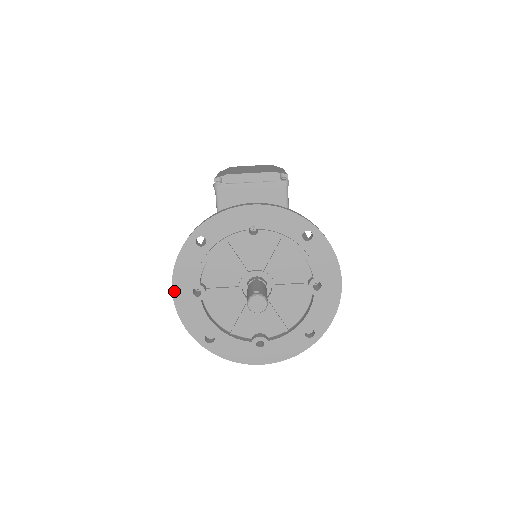
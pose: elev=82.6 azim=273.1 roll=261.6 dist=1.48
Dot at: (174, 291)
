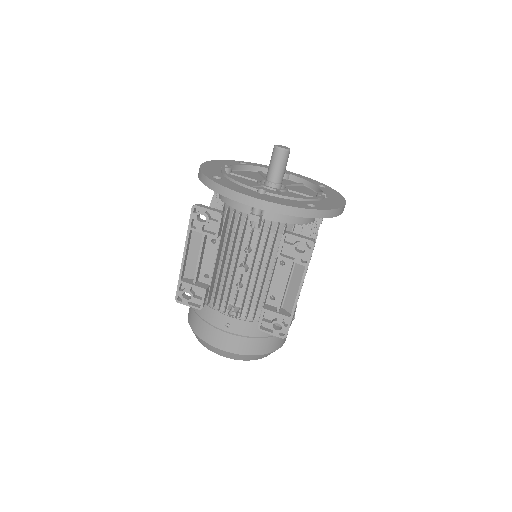
Dot at: (207, 162)
